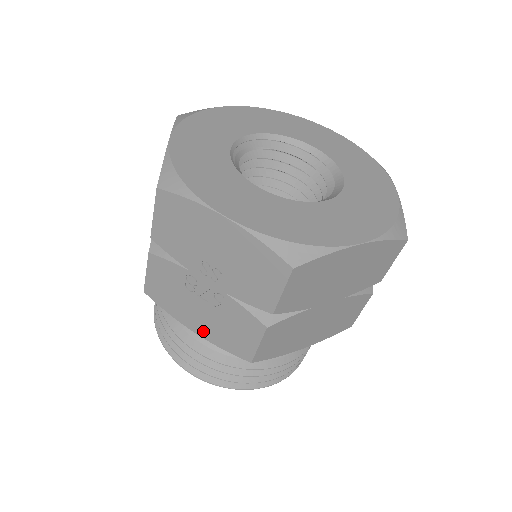
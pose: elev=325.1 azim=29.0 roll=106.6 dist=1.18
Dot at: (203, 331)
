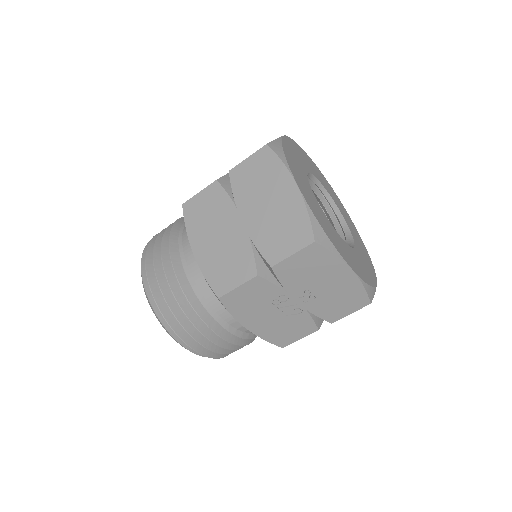
Dot at: (257, 328)
